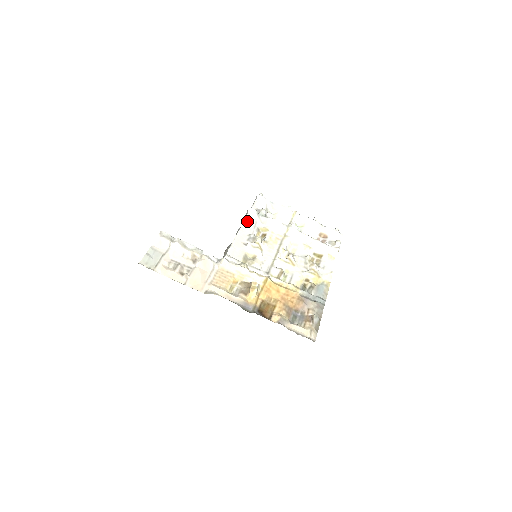
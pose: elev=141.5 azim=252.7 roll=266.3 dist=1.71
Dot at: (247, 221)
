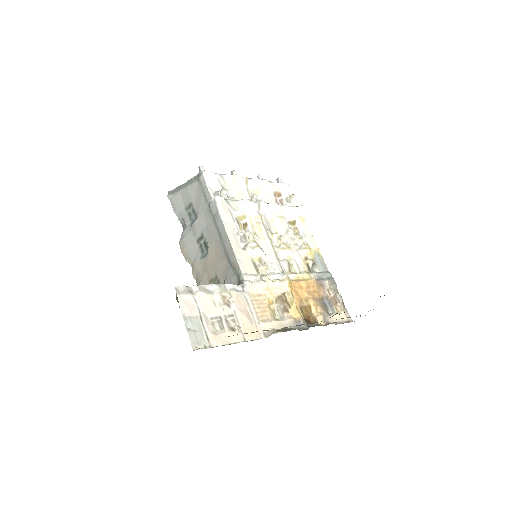
Dot at: (223, 216)
